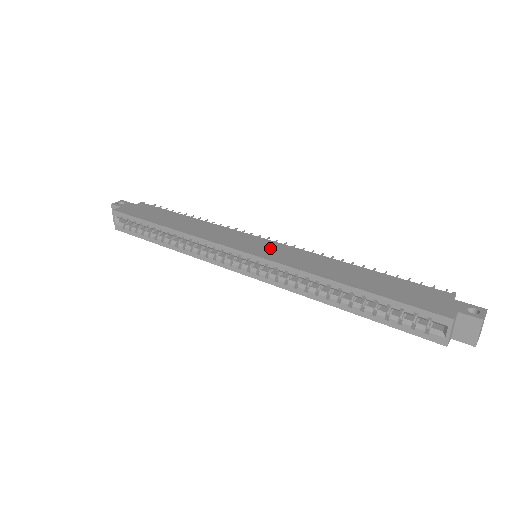
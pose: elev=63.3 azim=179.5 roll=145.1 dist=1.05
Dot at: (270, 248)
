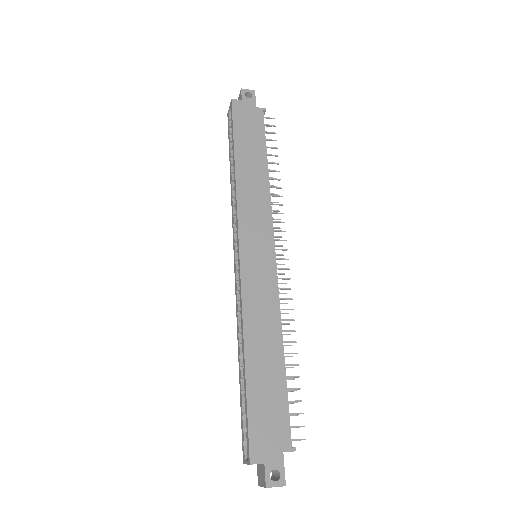
Dot at: (261, 266)
